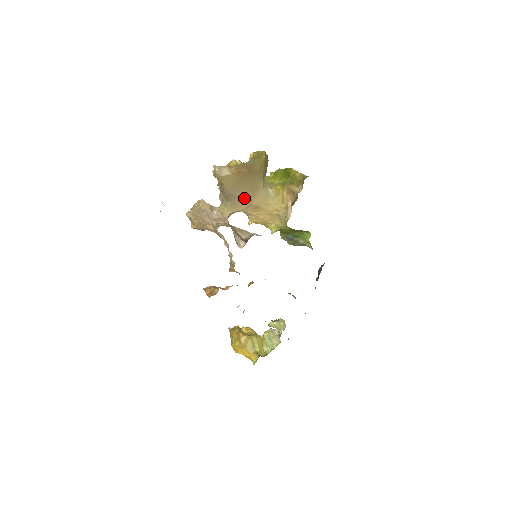
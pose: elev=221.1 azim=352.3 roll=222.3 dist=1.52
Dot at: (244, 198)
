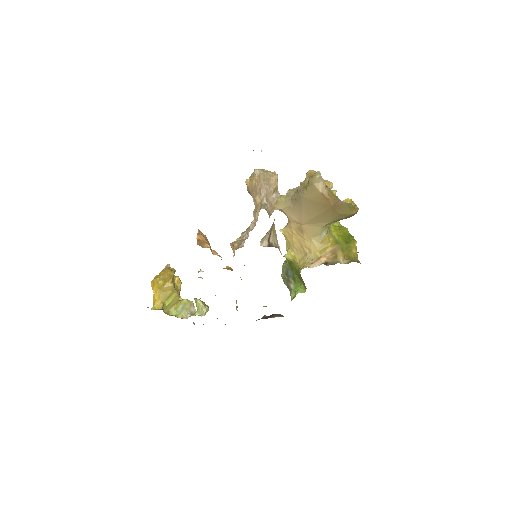
Dot at: (304, 215)
